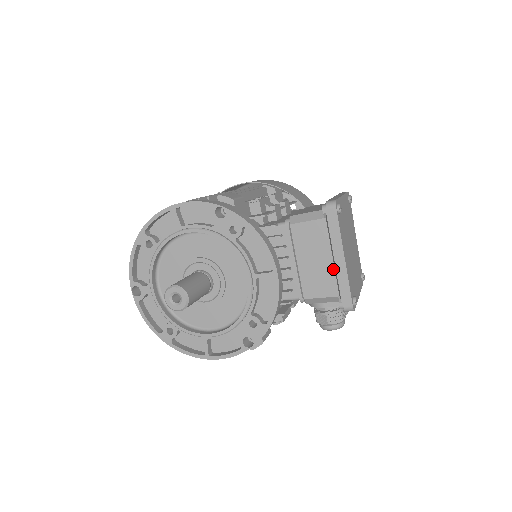
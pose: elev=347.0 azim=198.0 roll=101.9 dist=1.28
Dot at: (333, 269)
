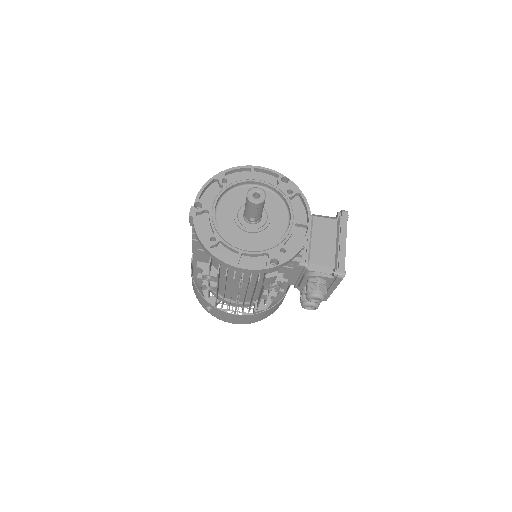
Dot at: (335, 250)
